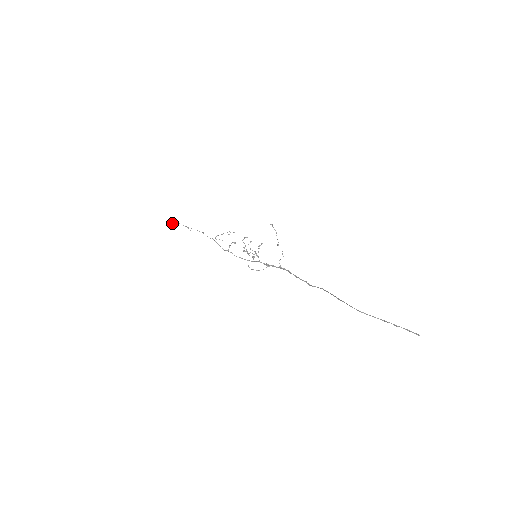
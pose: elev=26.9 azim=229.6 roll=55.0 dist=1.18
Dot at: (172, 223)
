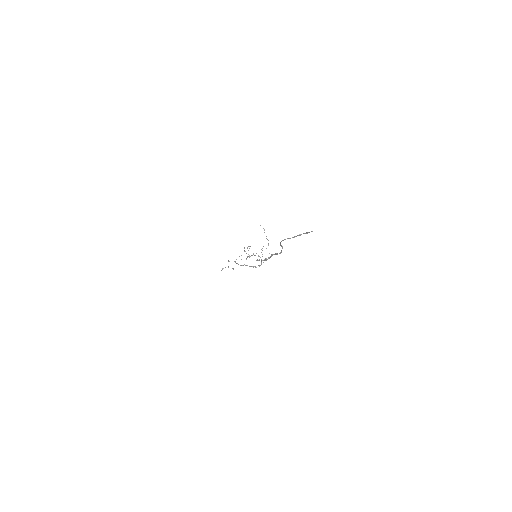
Dot at: occluded
